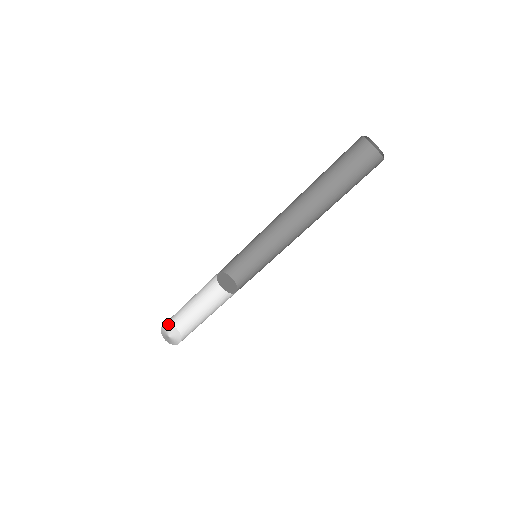
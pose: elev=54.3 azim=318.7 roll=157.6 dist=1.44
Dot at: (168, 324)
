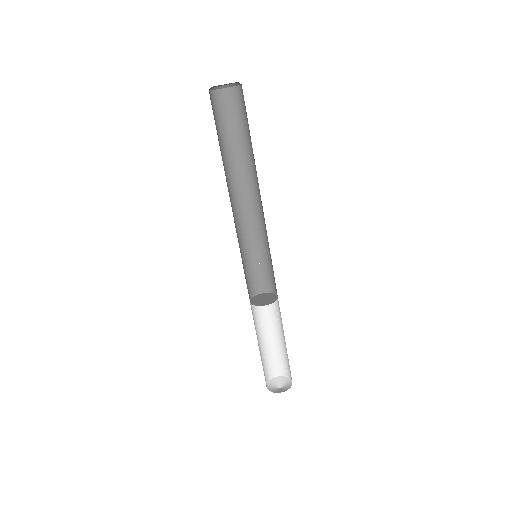
Dot at: (266, 385)
